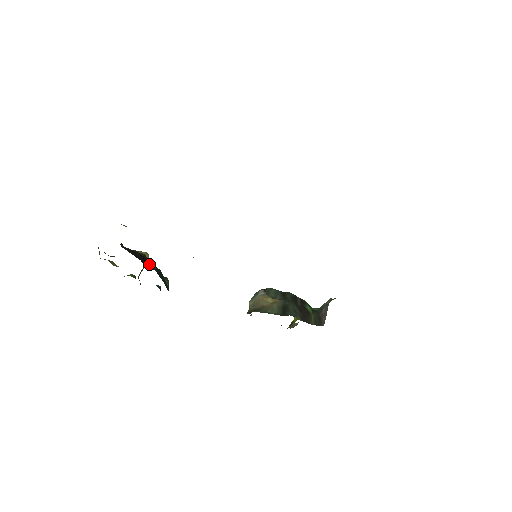
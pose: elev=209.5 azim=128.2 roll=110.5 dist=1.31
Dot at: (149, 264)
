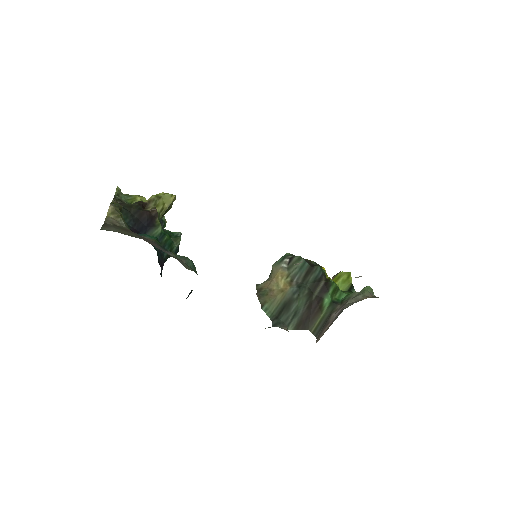
Dot at: (153, 230)
